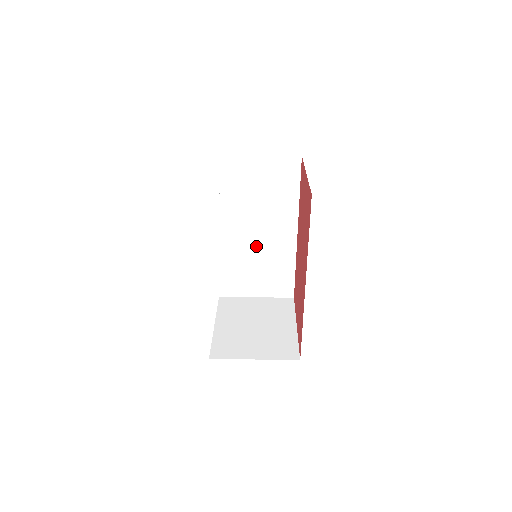
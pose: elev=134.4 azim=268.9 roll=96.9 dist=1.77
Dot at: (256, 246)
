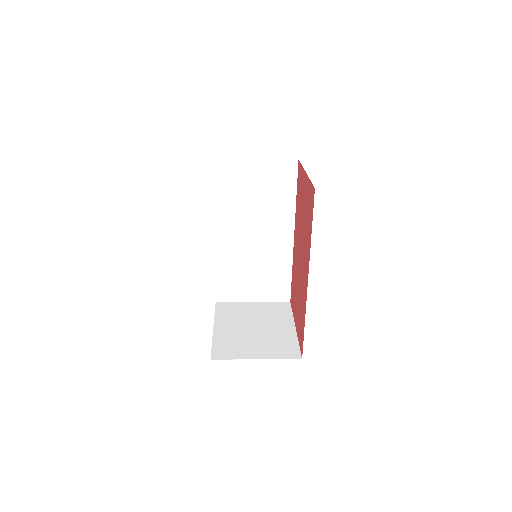
Dot at: (253, 250)
